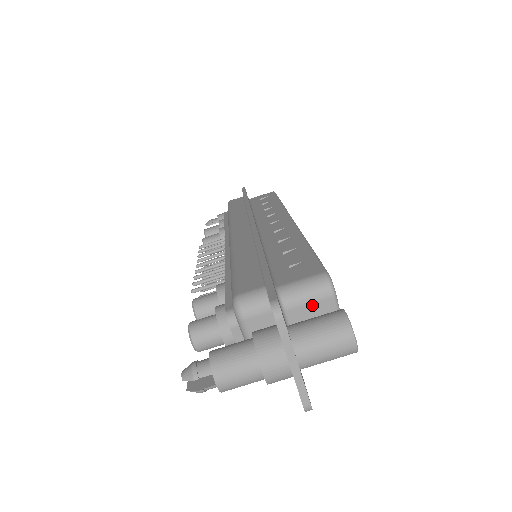
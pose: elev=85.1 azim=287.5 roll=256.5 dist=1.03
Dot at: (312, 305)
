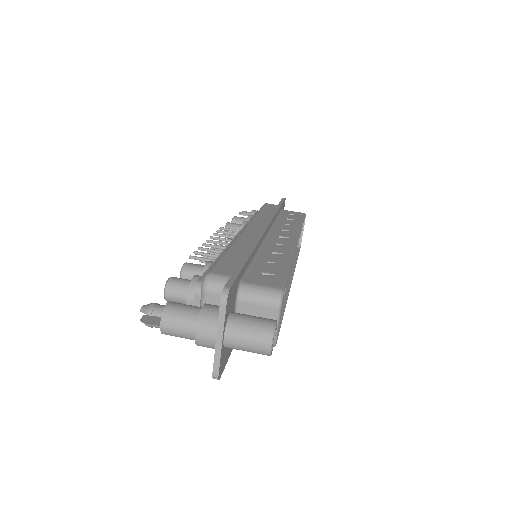
Dot at: (260, 308)
